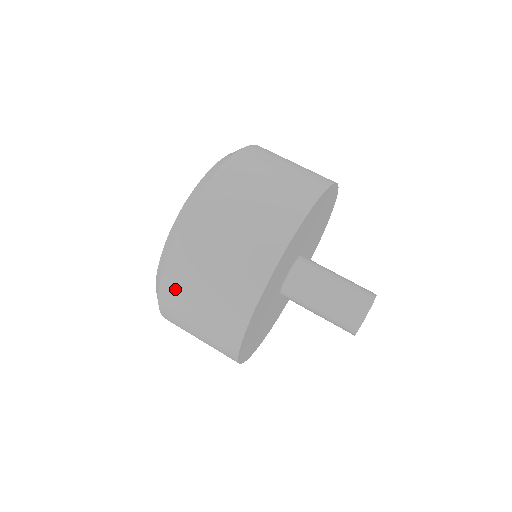
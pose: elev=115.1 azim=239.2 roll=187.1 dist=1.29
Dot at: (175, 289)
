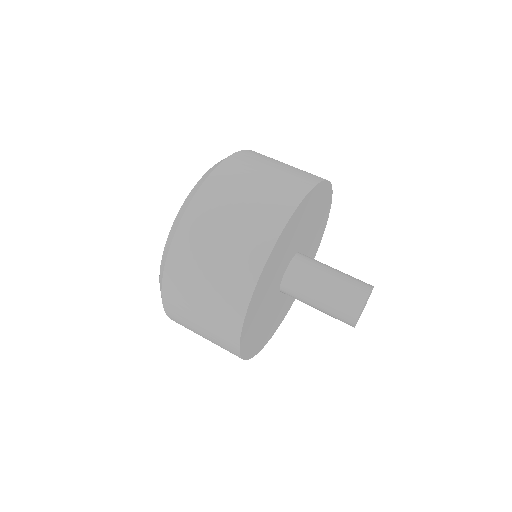
Dot at: (185, 250)
